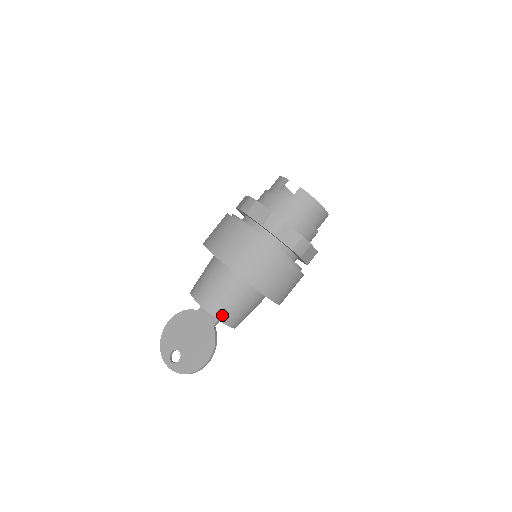
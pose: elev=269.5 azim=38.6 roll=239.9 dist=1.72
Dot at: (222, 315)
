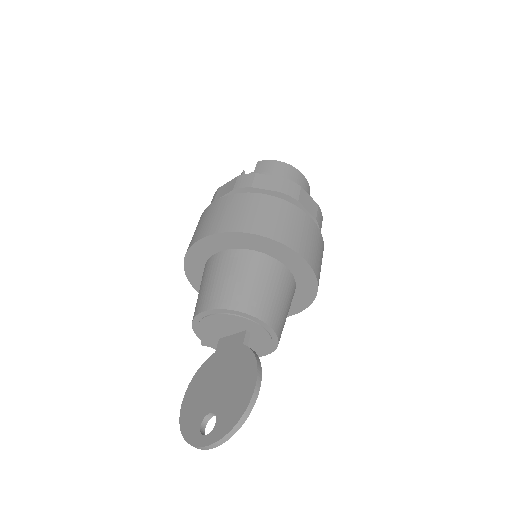
Dot at: (240, 303)
